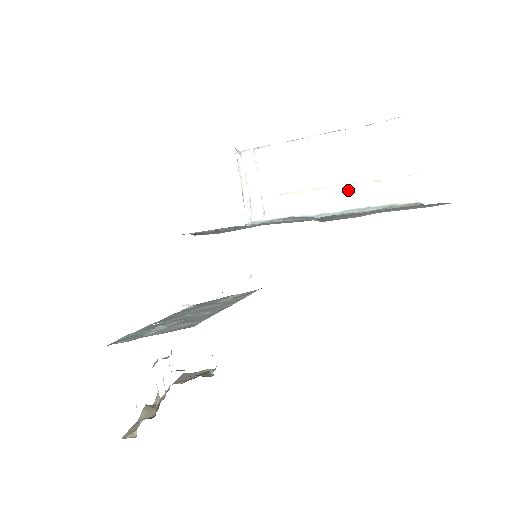
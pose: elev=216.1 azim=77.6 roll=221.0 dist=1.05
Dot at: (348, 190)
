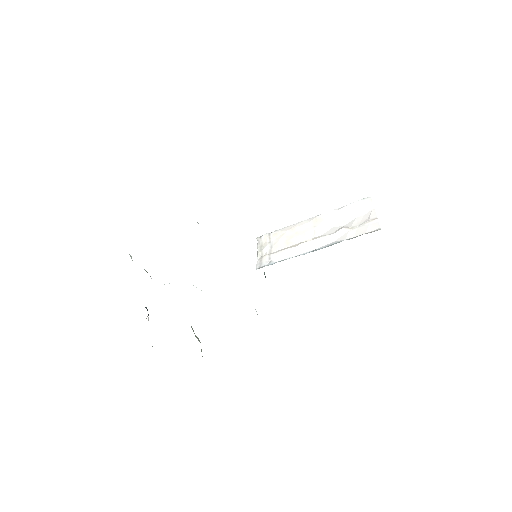
Dot at: (331, 236)
